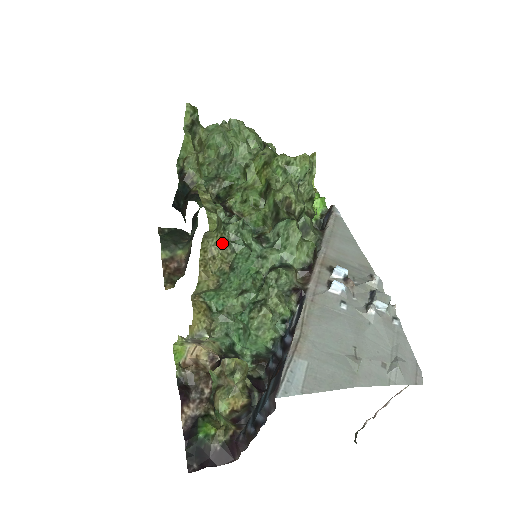
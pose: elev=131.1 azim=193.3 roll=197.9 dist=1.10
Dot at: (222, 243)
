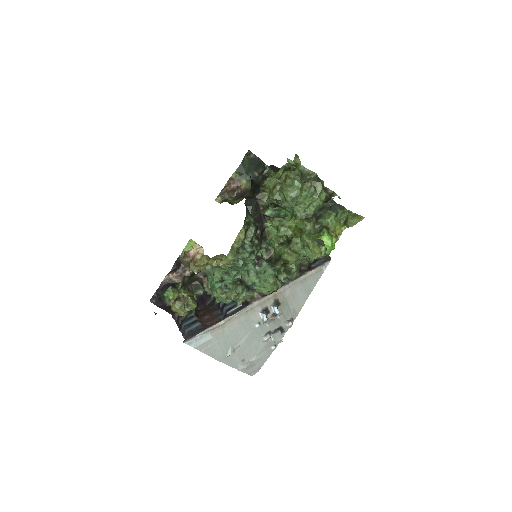
Dot at: (231, 258)
